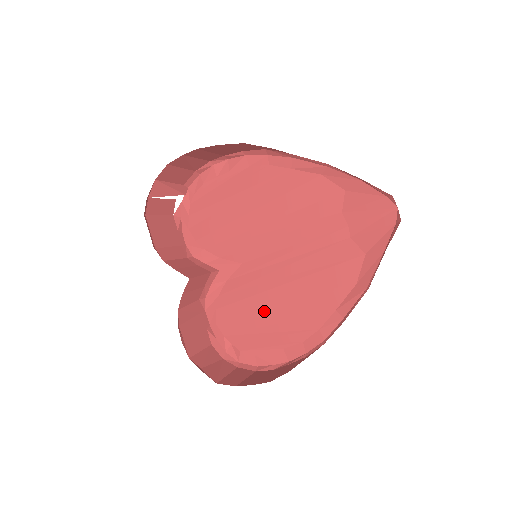
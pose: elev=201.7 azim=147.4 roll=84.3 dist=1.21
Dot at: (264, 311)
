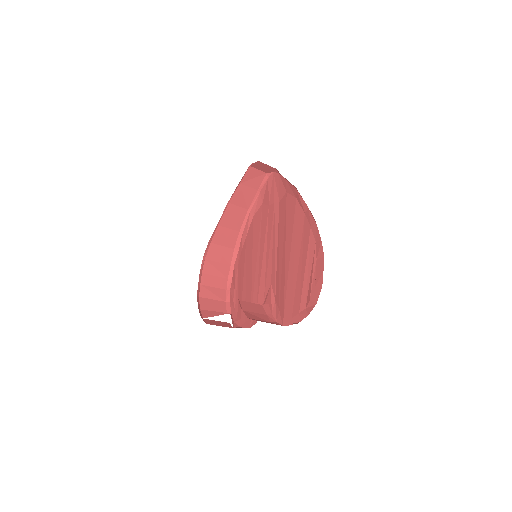
Dot at: (294, 270)
